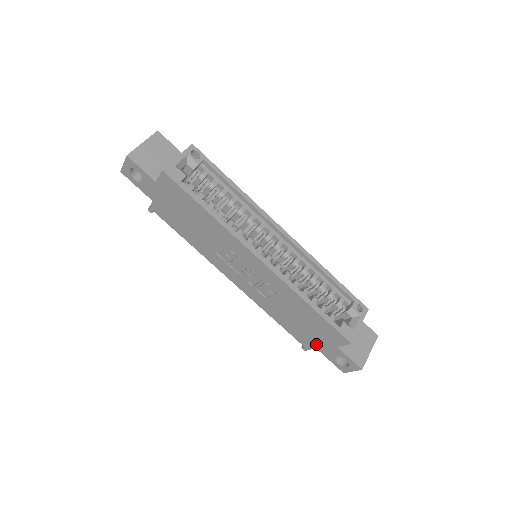
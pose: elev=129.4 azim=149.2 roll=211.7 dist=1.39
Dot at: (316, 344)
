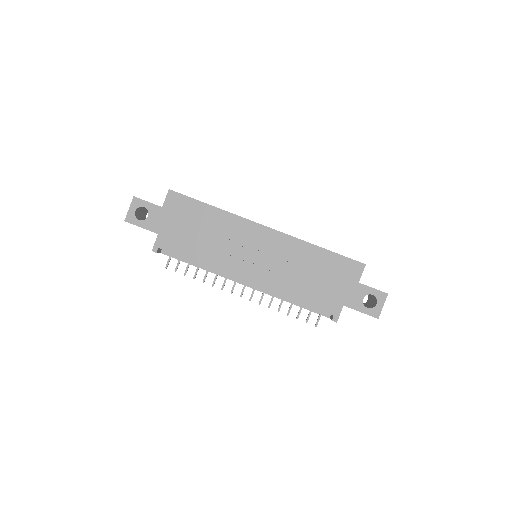
Dot at: (342, 299)
